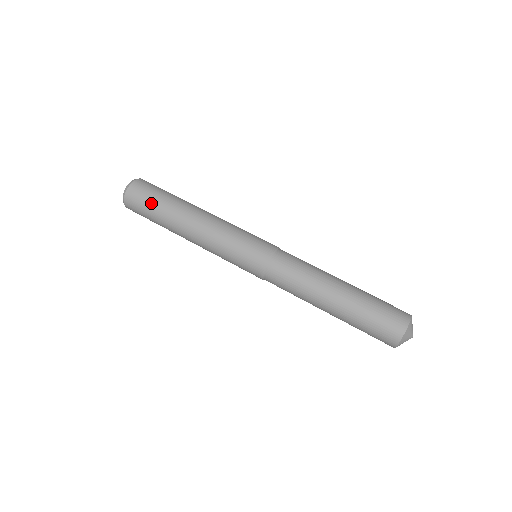
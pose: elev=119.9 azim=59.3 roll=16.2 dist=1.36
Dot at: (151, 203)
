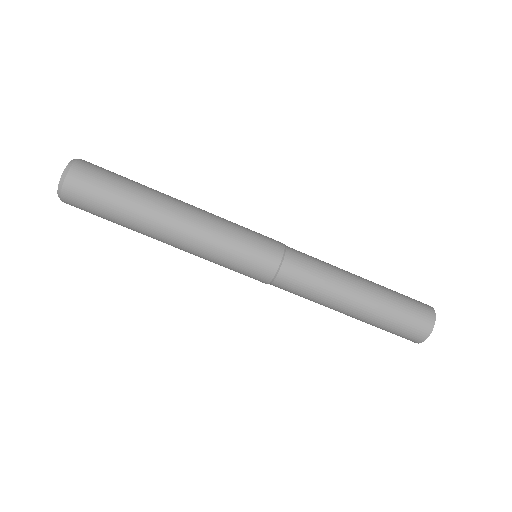
Dot at: occluded
